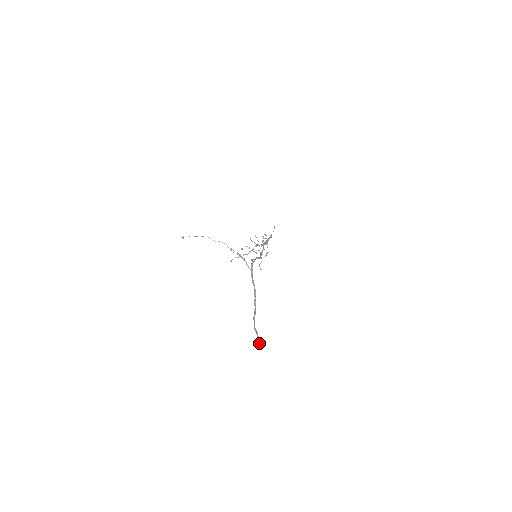
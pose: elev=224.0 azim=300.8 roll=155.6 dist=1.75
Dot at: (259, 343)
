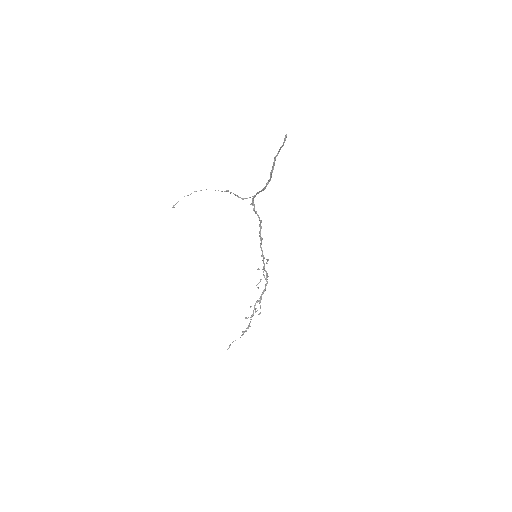
Dot at: (284, 139)
